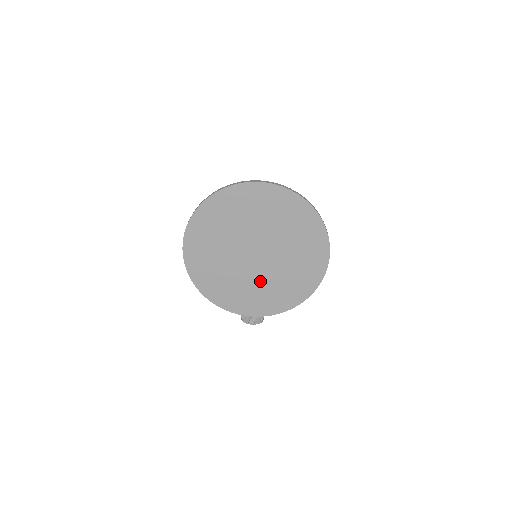
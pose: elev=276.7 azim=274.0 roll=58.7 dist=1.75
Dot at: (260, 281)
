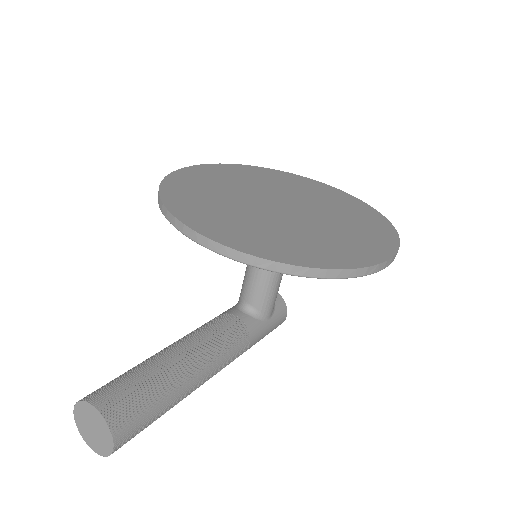
Dot at: (262, 221)
